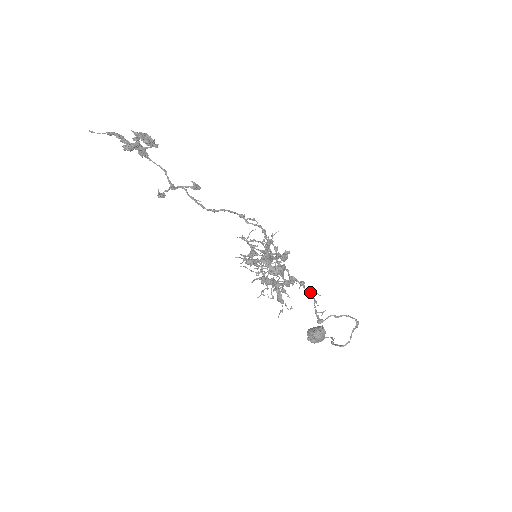
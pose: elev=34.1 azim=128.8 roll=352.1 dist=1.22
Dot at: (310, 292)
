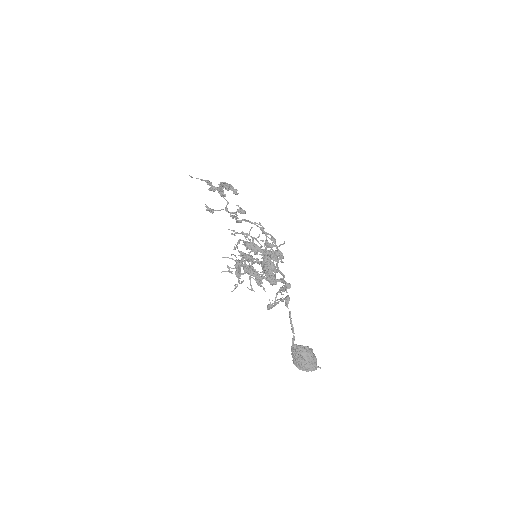
Dot at: (283, 287)
